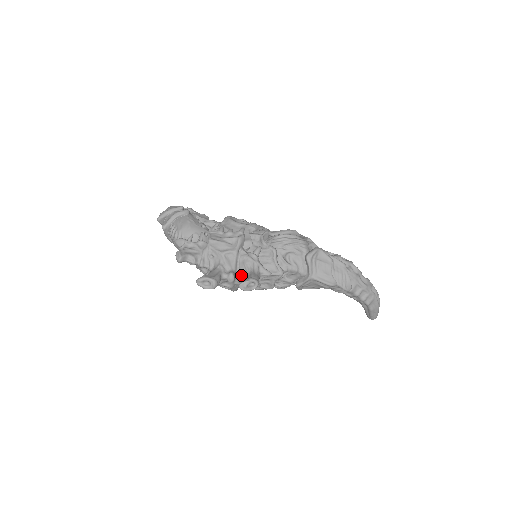
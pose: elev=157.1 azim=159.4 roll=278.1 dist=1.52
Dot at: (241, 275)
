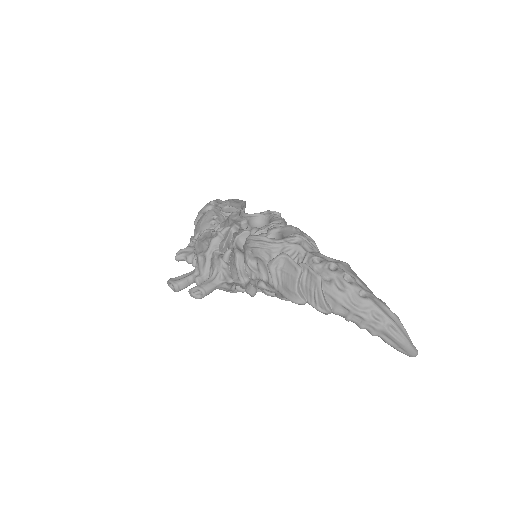
Dot at: occluded
